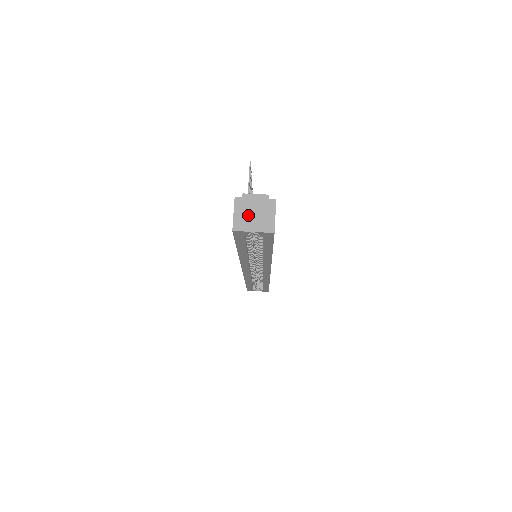
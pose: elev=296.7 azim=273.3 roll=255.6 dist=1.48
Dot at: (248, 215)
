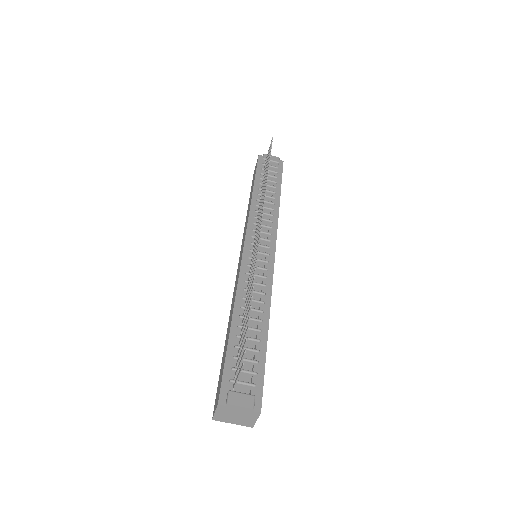
Dot at: (229, 416)
